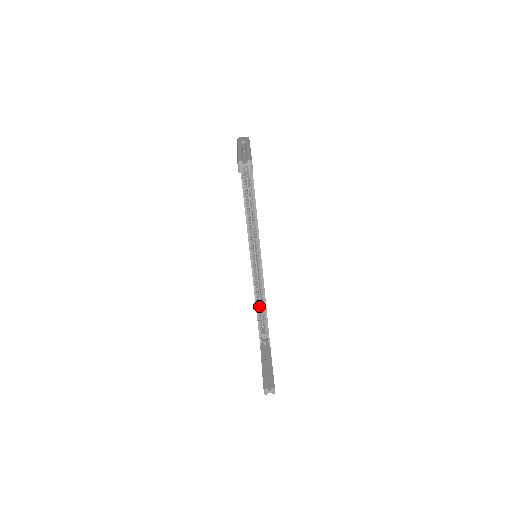
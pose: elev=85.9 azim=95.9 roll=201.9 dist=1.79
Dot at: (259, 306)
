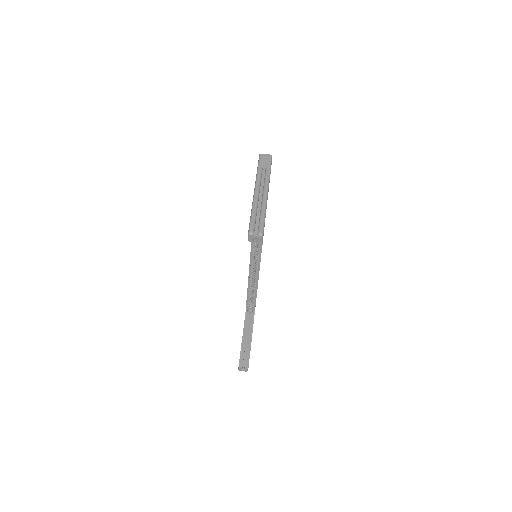
Dot at: (251, 288)
